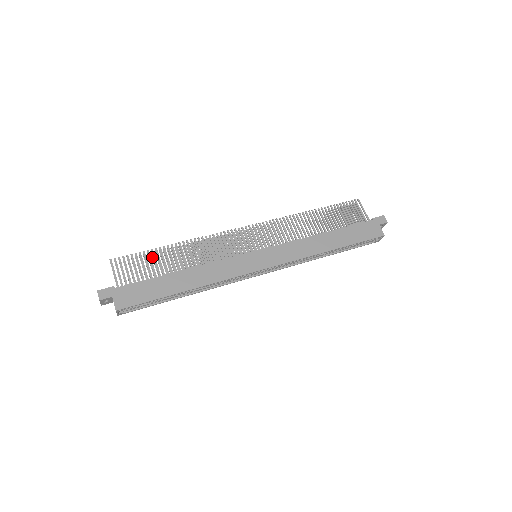
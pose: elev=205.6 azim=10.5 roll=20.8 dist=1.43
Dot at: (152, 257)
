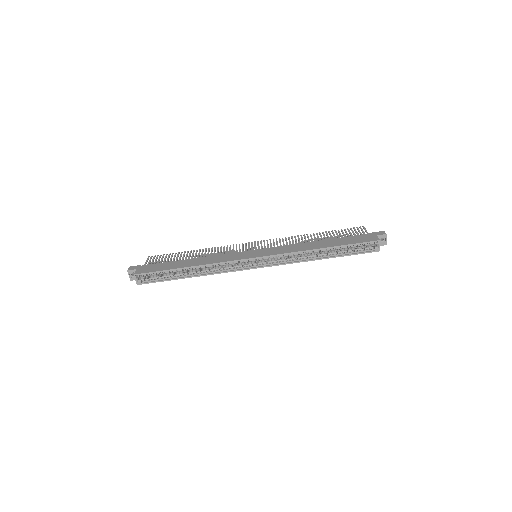
Dot at: occluded
